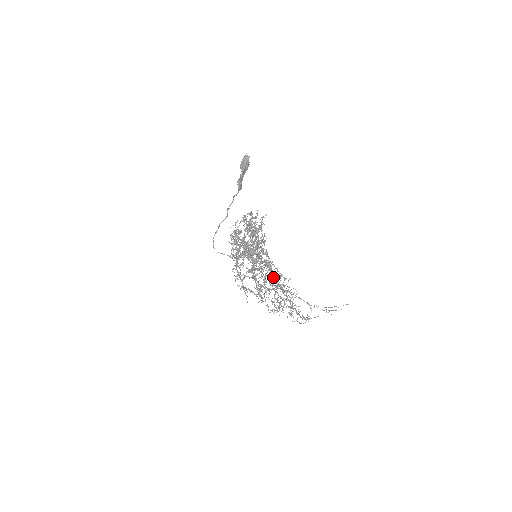
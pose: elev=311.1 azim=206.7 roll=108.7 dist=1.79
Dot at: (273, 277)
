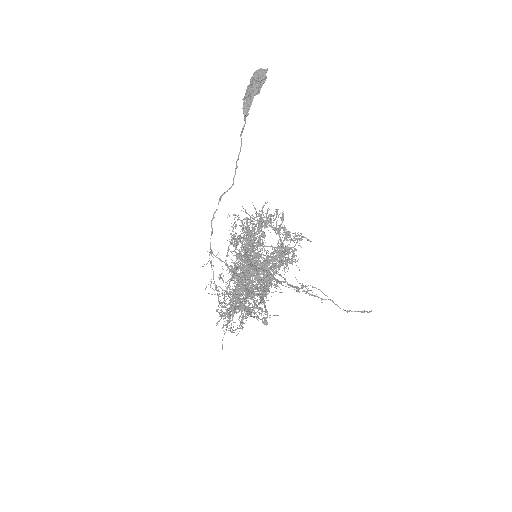
Dot at: occluded
